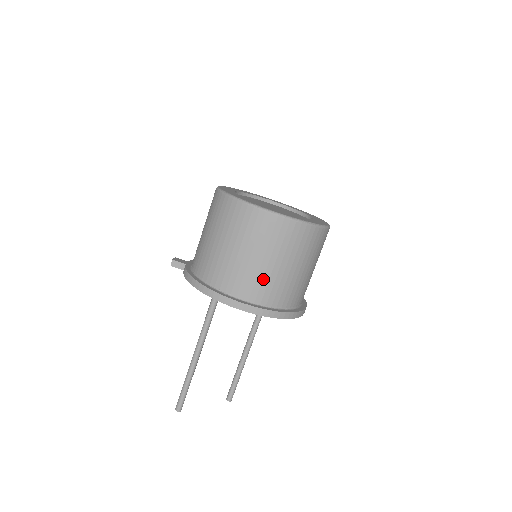
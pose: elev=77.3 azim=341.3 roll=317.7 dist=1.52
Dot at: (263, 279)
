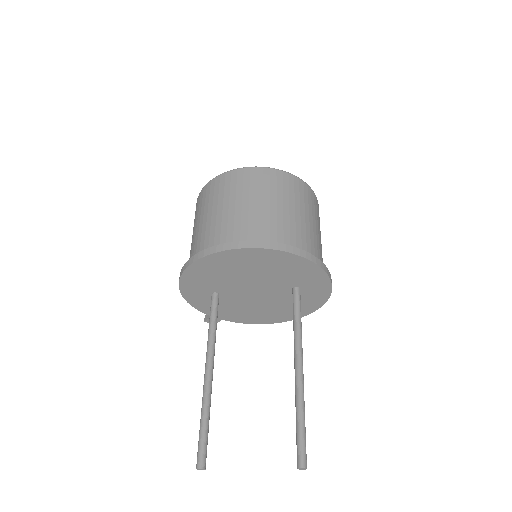
Dot at: (206, 232)
